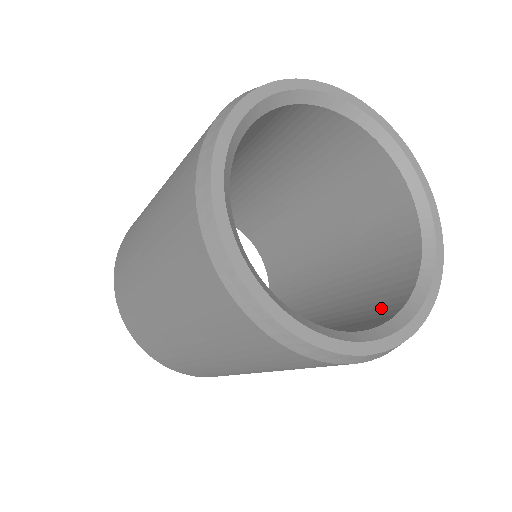
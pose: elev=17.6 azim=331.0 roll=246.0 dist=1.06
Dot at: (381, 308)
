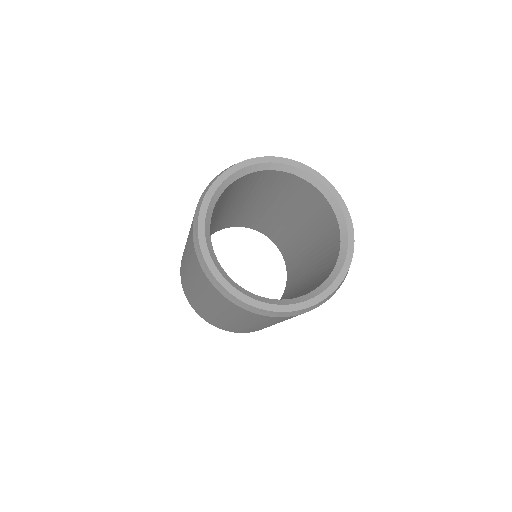
Dot at: (332, 243)
